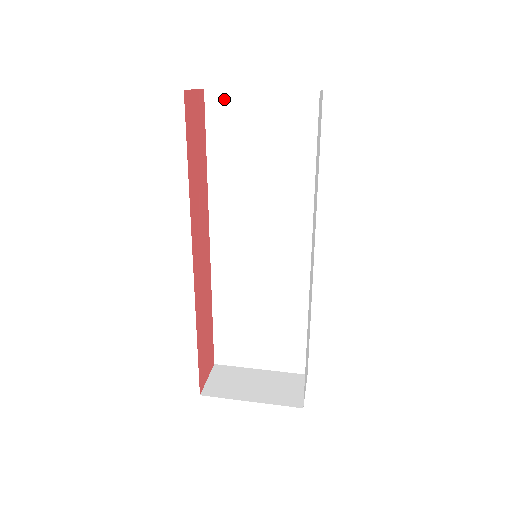
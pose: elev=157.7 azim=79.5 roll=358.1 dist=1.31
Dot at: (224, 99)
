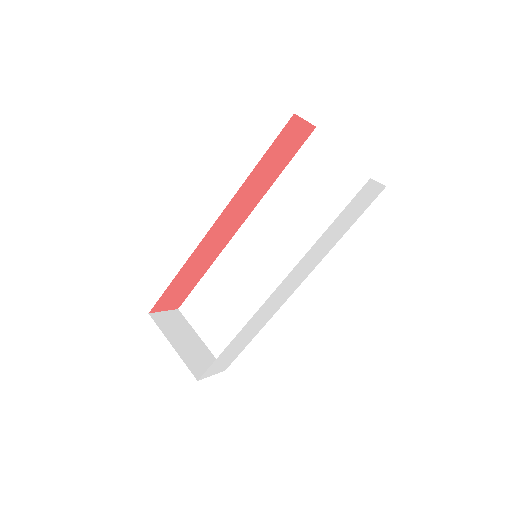
Dot at: (323, 143)
